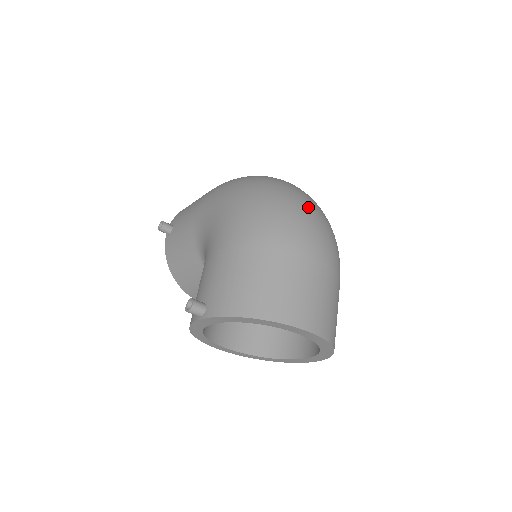
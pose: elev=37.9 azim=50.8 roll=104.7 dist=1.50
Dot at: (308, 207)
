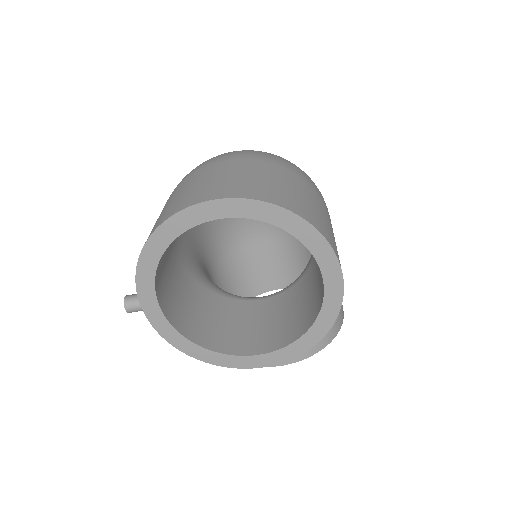
Dot at: occluded
